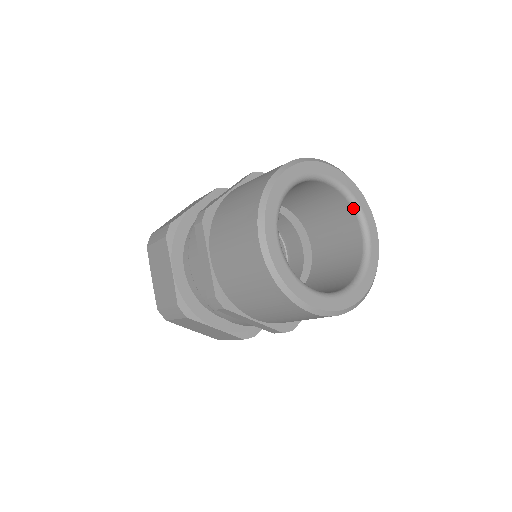
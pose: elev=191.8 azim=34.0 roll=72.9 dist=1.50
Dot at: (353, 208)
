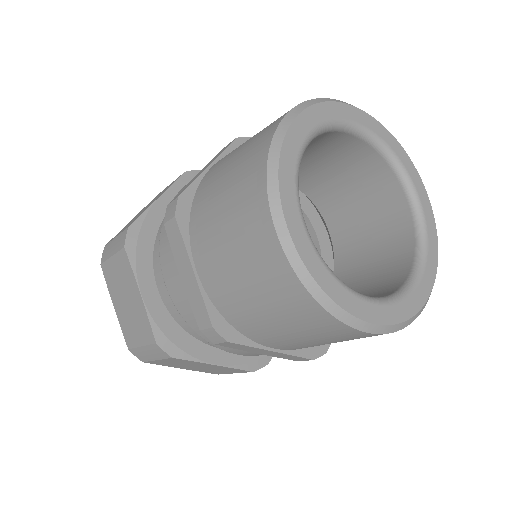
Dot at: (392, 167)
